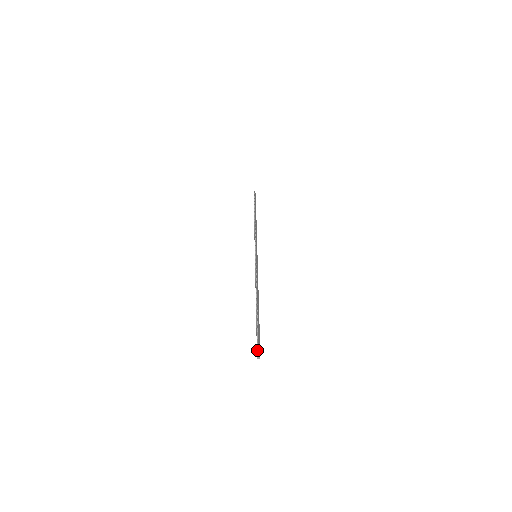
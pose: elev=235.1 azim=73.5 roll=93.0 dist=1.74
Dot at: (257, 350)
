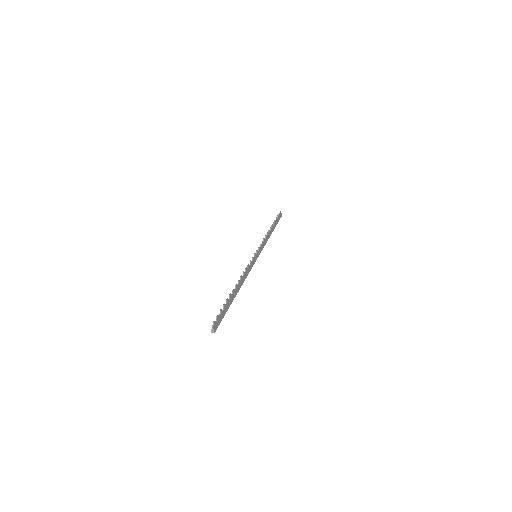
Dot at: (213, 322)
